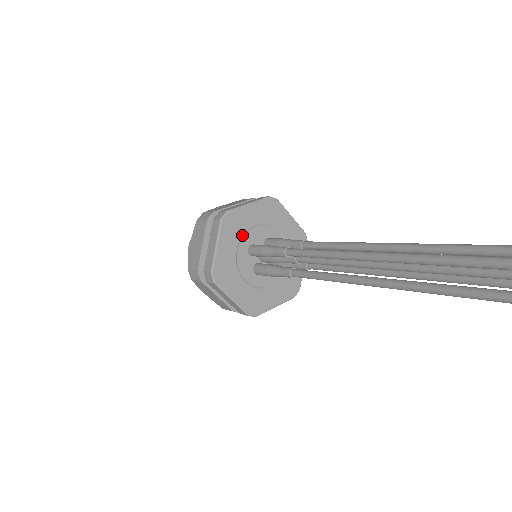
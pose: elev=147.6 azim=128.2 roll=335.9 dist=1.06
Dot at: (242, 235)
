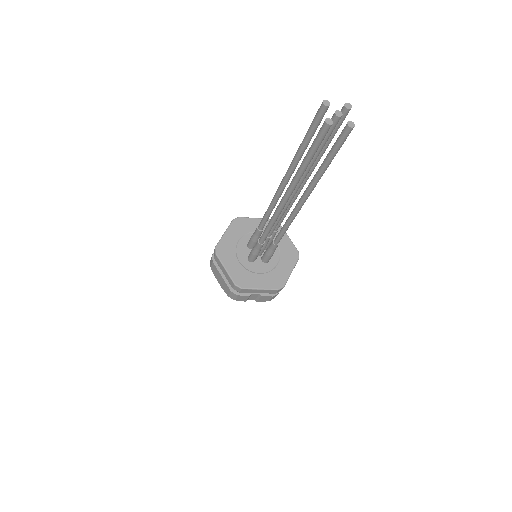
Dot at: (245, 234)
